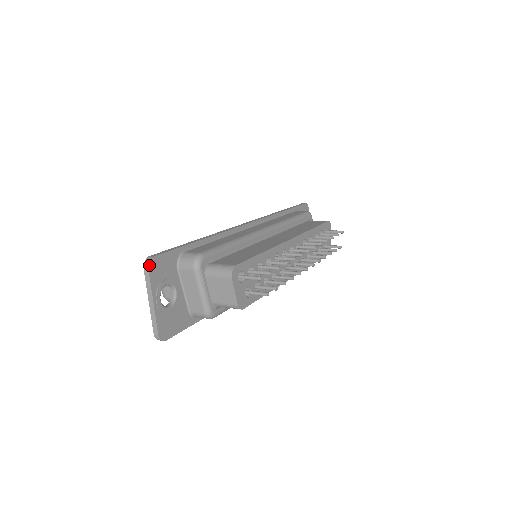
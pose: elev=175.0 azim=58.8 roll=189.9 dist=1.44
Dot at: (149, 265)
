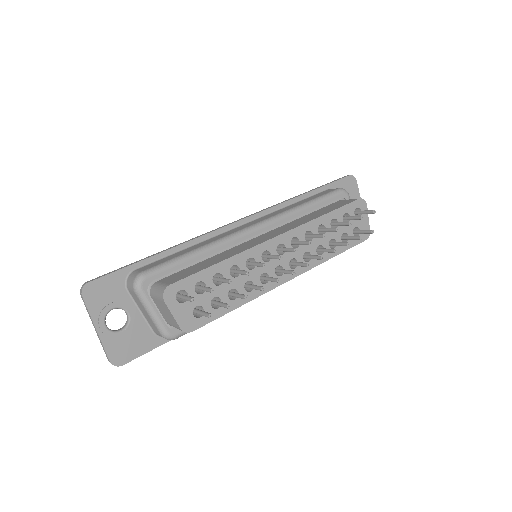
Dot at: (83, 292)
